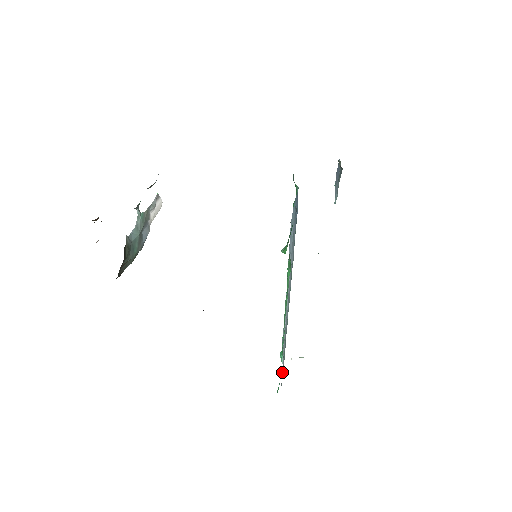
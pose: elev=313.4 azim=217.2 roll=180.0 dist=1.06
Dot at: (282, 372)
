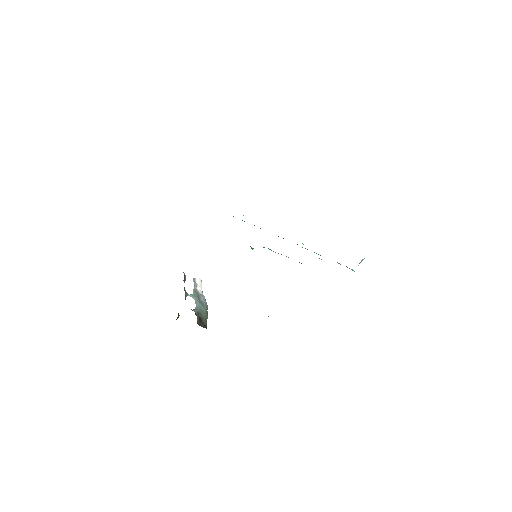
Dot at: occluded
